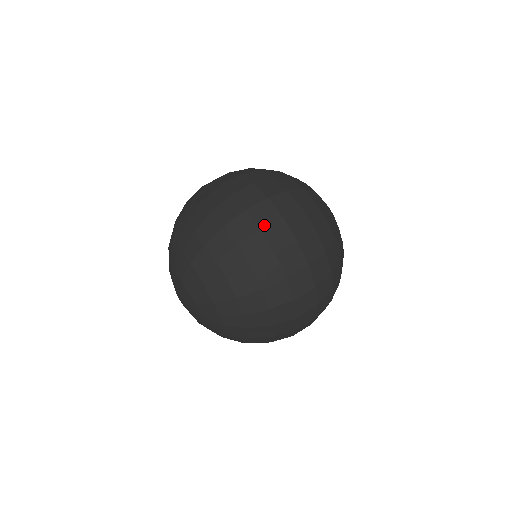
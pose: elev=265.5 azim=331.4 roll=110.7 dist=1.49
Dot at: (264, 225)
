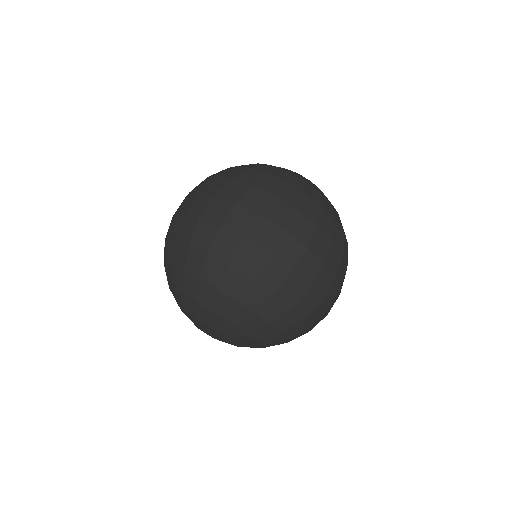
Dot at: (293, 264)
